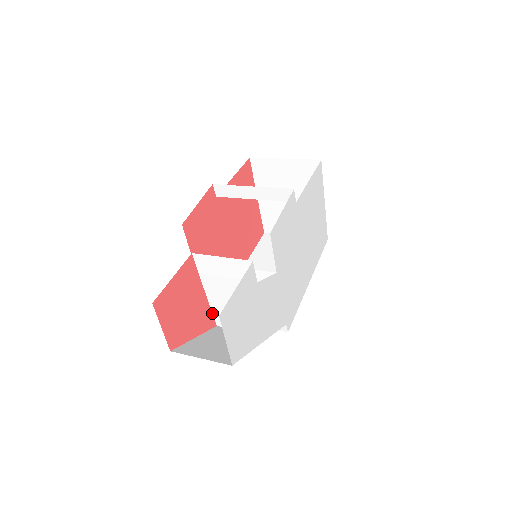
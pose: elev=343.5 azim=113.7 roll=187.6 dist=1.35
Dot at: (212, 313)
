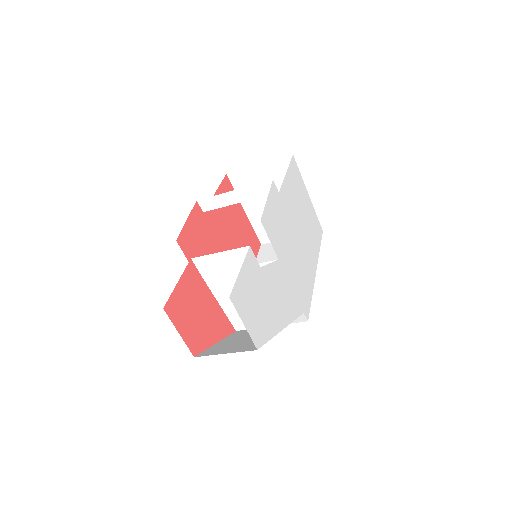
Dot at: (227, 318)
